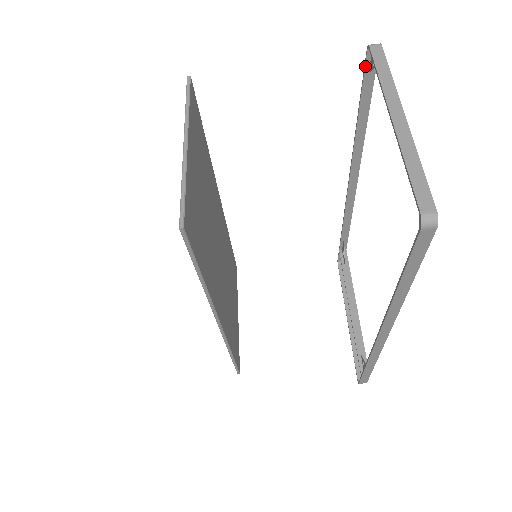
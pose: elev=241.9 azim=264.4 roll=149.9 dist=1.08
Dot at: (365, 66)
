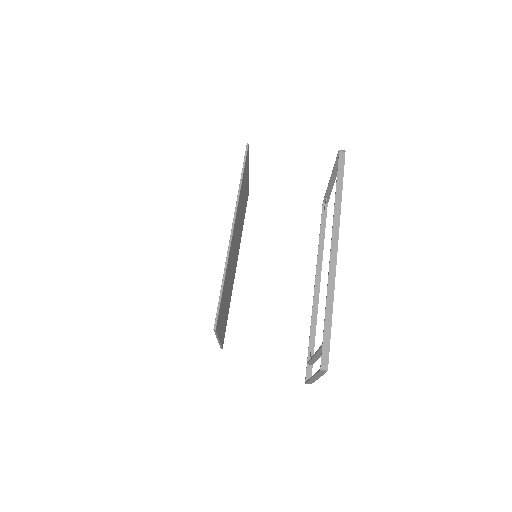
Dot at: (322, 212)
